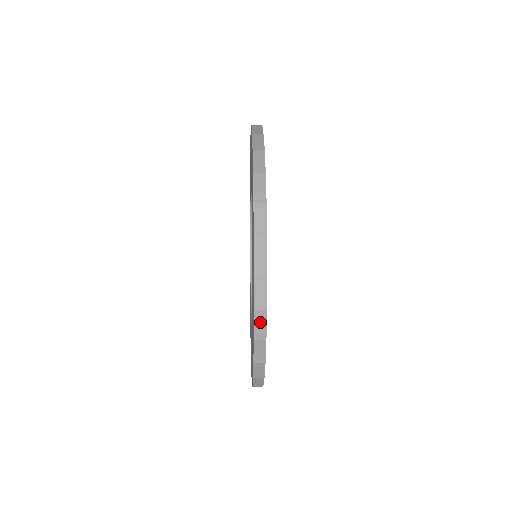
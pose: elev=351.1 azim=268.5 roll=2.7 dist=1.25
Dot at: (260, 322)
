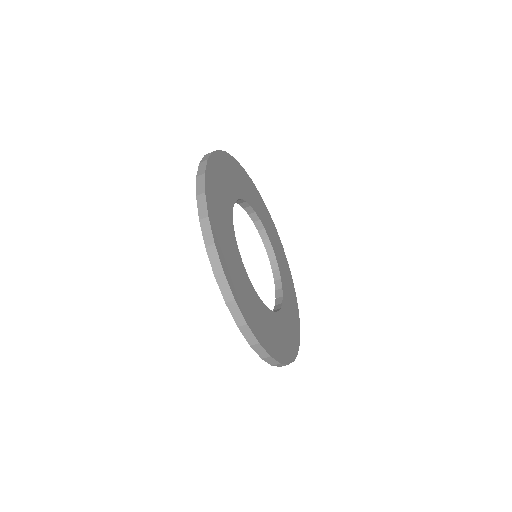
Dot at: occluded
